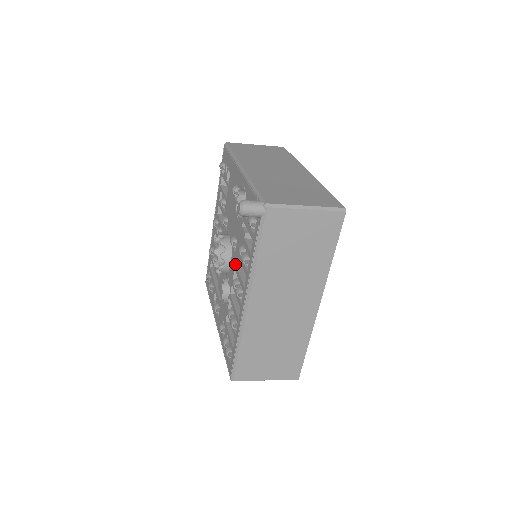
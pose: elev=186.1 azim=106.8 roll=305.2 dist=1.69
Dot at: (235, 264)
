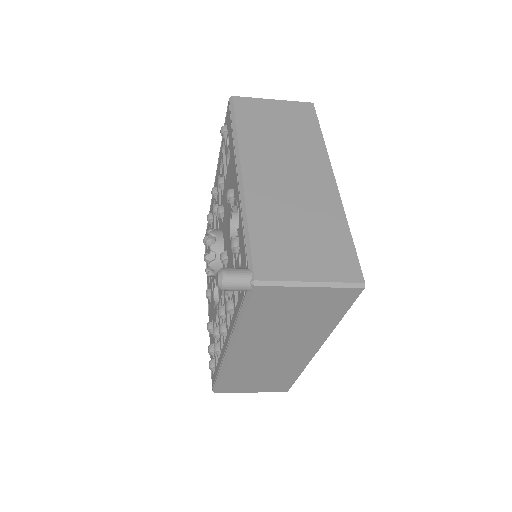
Dot at: occluded
